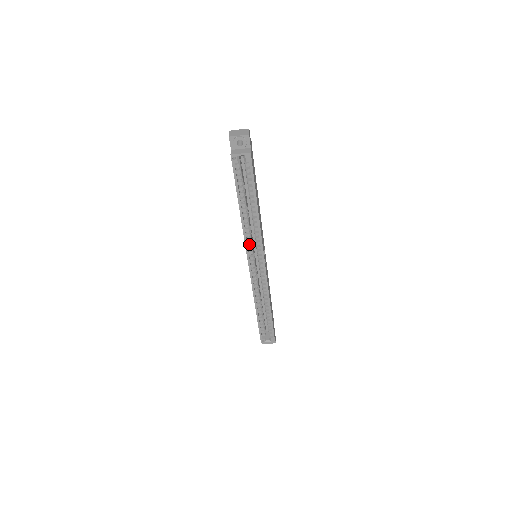
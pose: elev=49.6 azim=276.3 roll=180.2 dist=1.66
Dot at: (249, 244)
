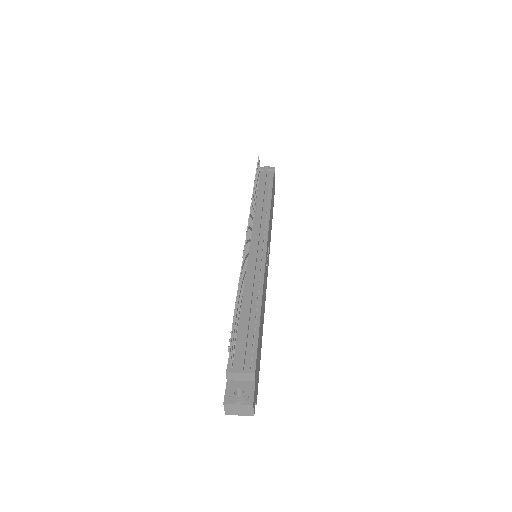
Dot at: occluded
